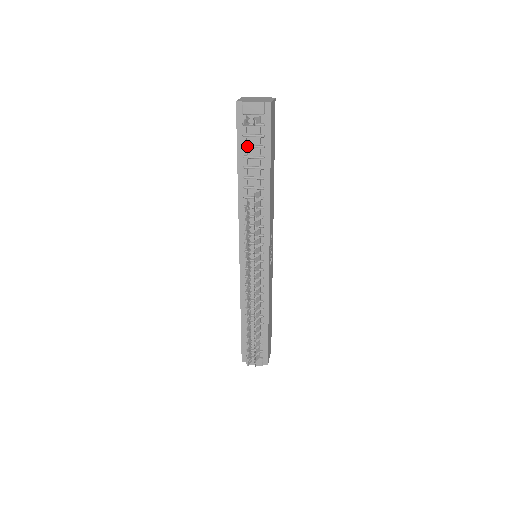
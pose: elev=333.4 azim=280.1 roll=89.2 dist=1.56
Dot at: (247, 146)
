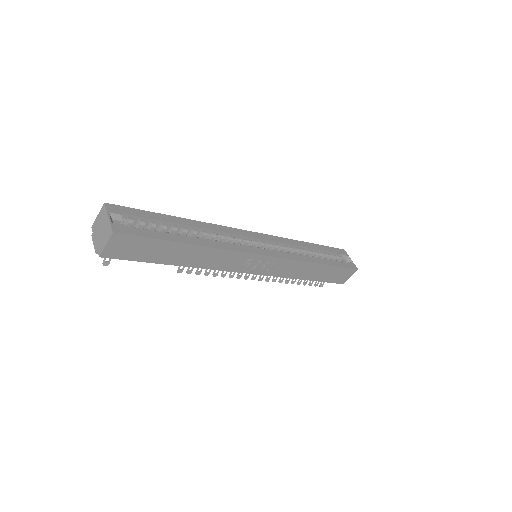
Dot at: occluded
